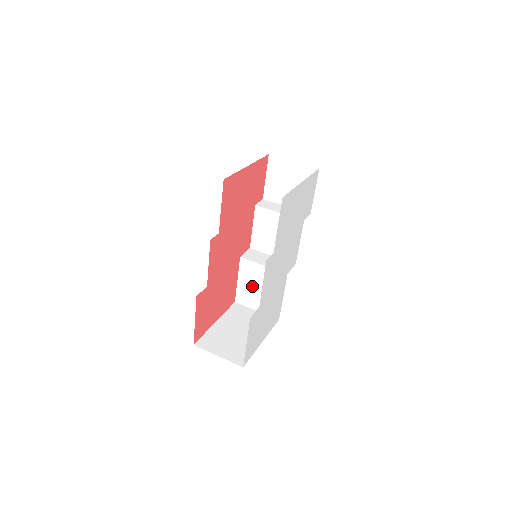
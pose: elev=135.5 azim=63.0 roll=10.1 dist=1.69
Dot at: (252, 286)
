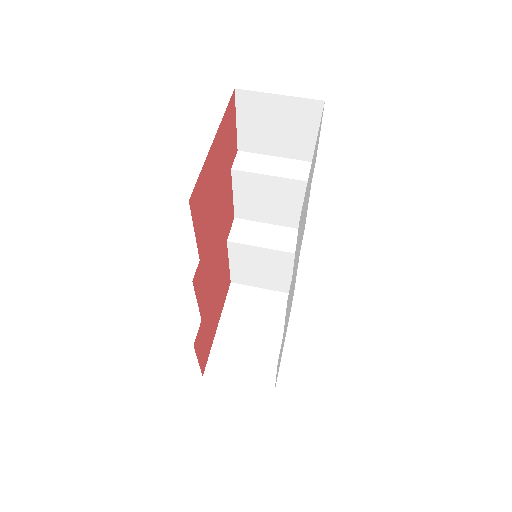
Dot at: (251, 268)
